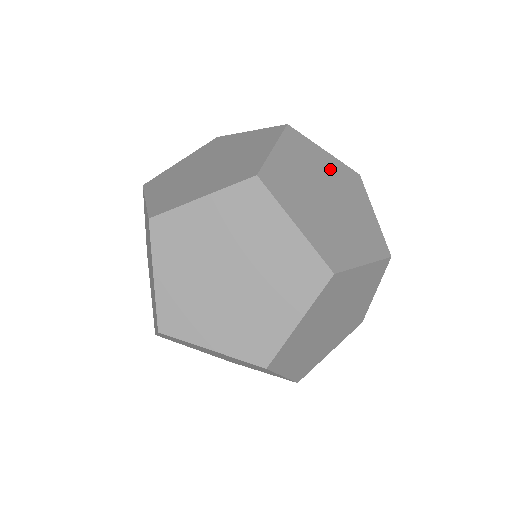
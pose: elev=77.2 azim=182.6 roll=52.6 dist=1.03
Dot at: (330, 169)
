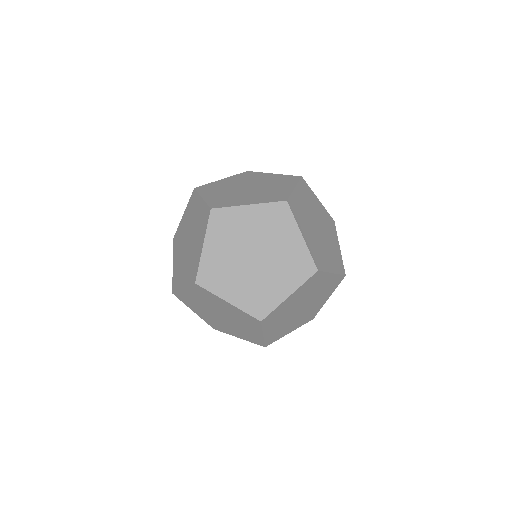
Dot at: (304, 201)
